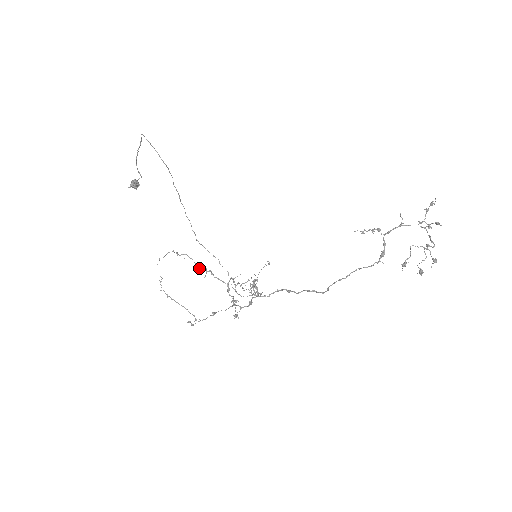
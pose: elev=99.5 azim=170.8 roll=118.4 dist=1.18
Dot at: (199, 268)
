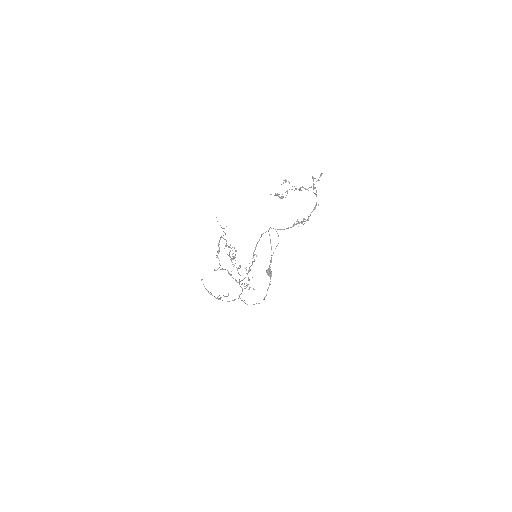
Dot at: occluded
